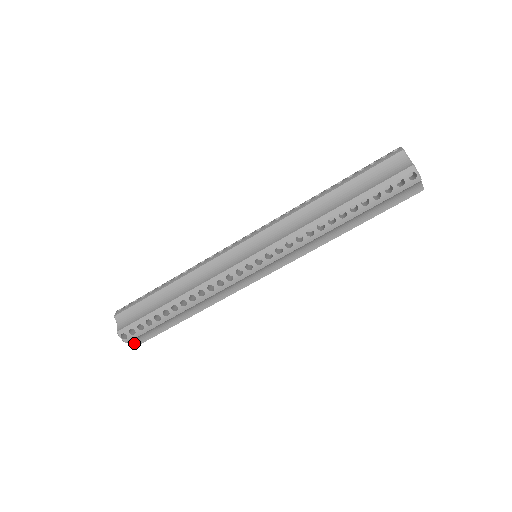
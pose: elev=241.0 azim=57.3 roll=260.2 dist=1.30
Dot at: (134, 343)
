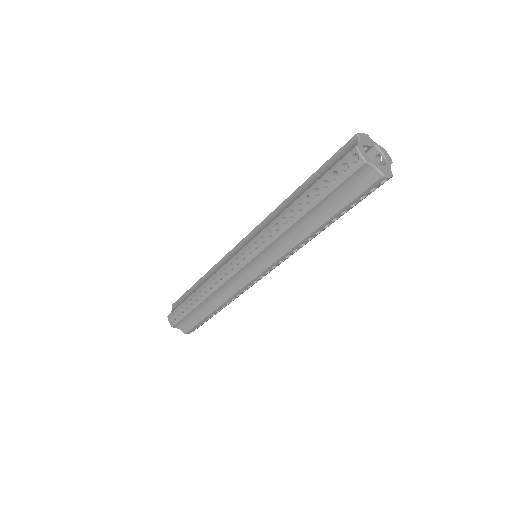
Dot at: occluded
